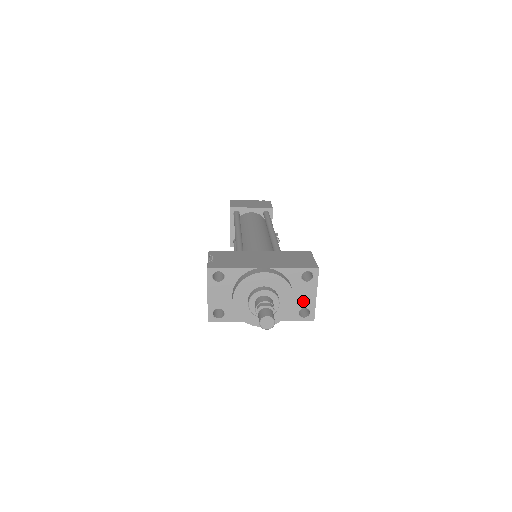
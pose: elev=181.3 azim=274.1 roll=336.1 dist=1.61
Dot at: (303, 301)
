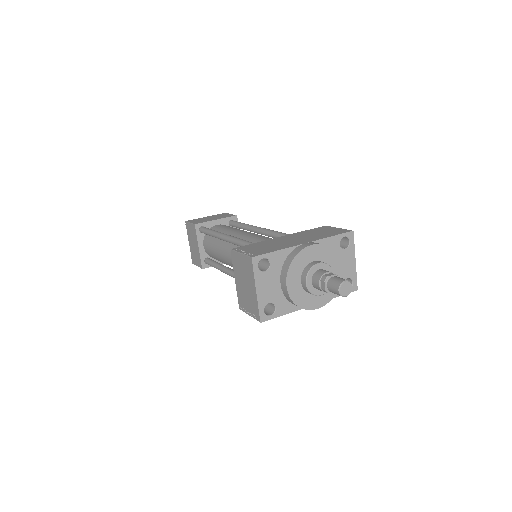
Dot at: (345, 271)
